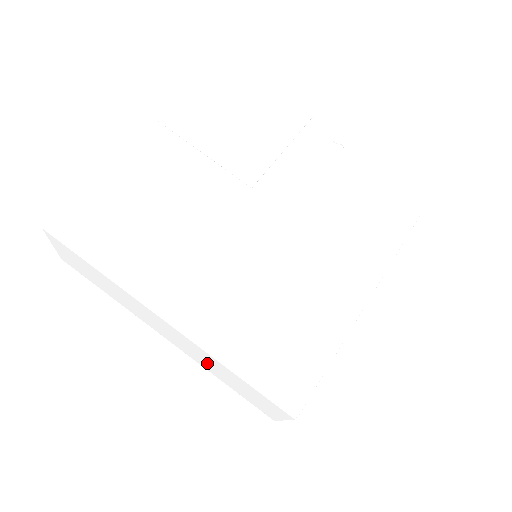
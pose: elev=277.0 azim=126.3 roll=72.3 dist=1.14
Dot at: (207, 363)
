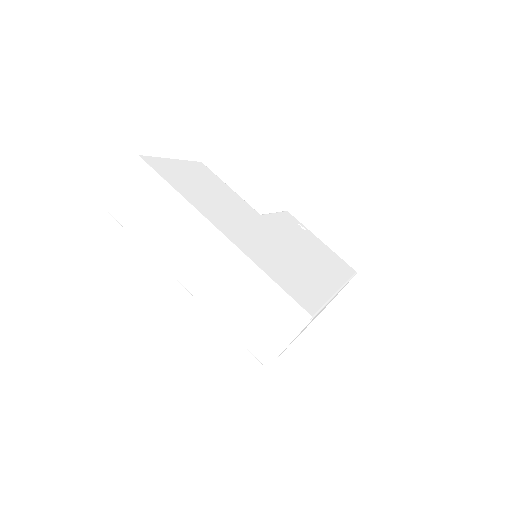
Dot at: (228, 292)
